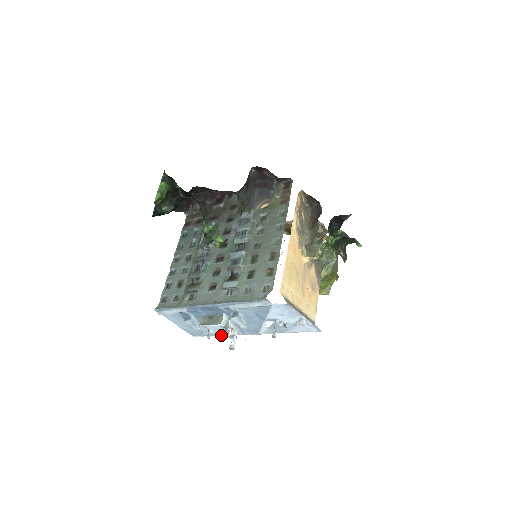
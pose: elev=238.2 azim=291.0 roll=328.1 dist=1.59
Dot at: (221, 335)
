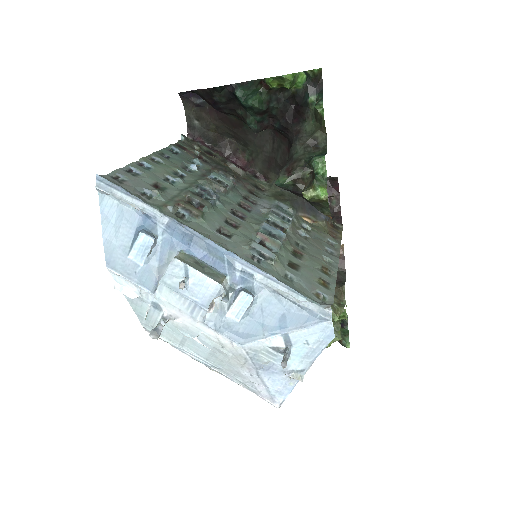
Dot at: (195, 300)
